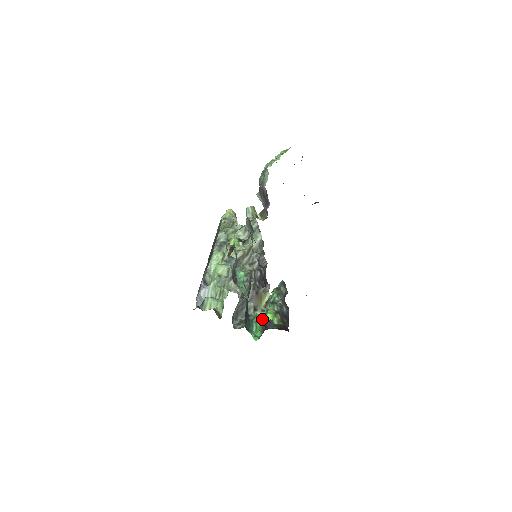
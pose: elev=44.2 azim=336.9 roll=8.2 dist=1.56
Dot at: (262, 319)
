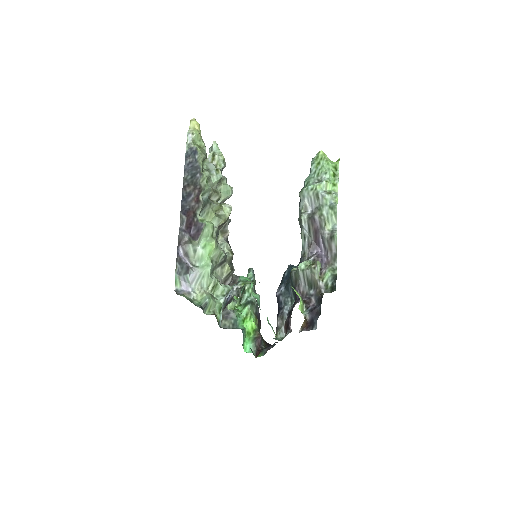
Dot at: (246, 324)
